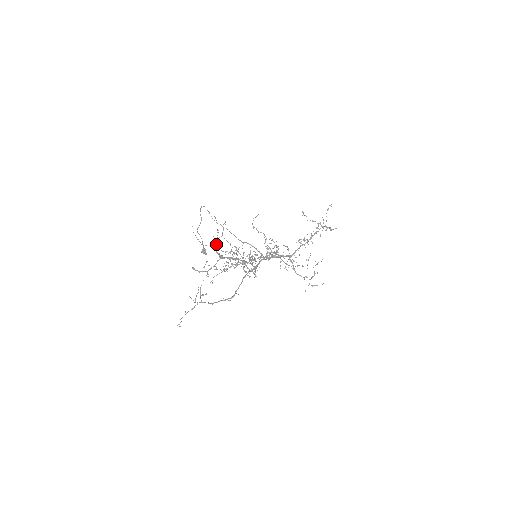
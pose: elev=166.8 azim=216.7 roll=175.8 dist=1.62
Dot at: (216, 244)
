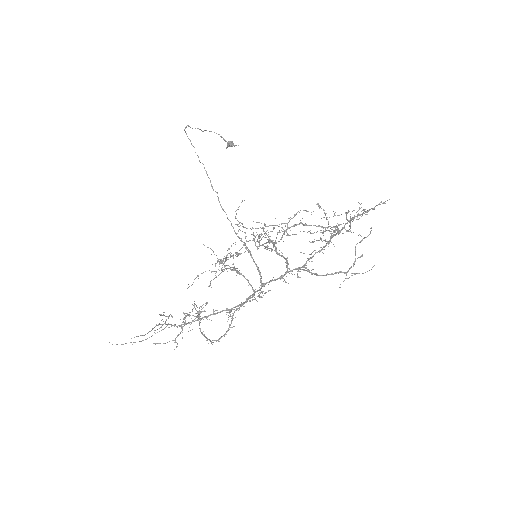
Dot at: (166, 324)
